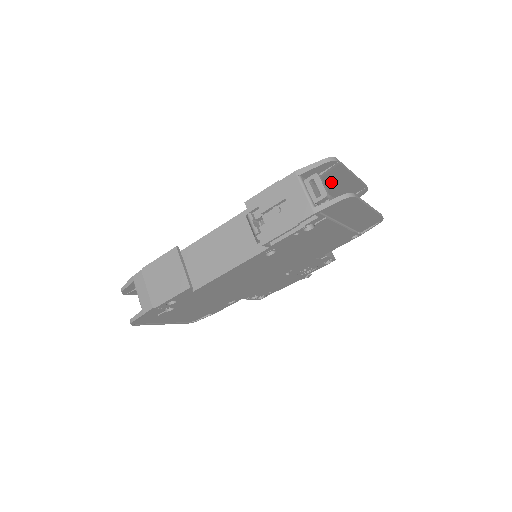
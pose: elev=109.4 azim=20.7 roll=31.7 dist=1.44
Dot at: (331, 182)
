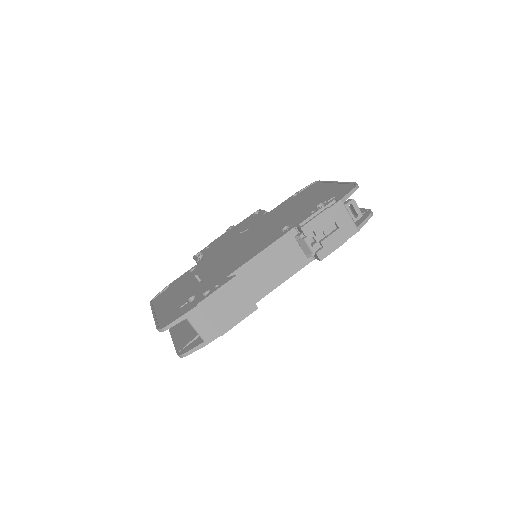
Dot at: occluded
